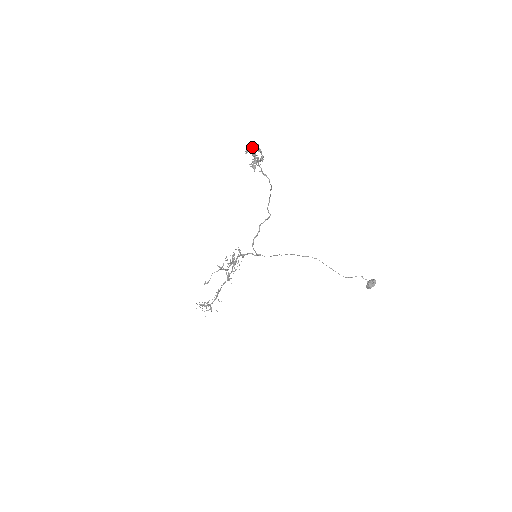
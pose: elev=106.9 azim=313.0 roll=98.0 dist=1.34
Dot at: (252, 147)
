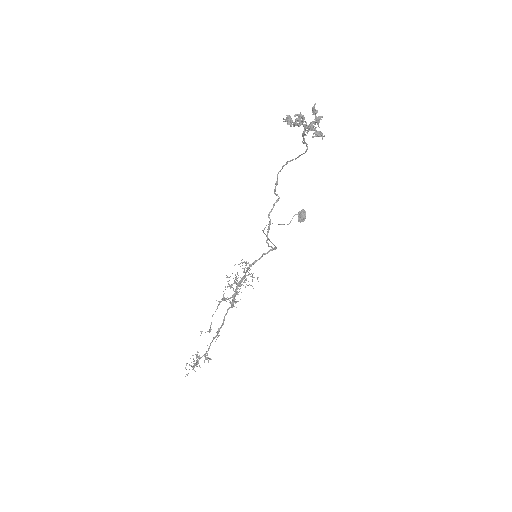
Dot at: (300, 113)
